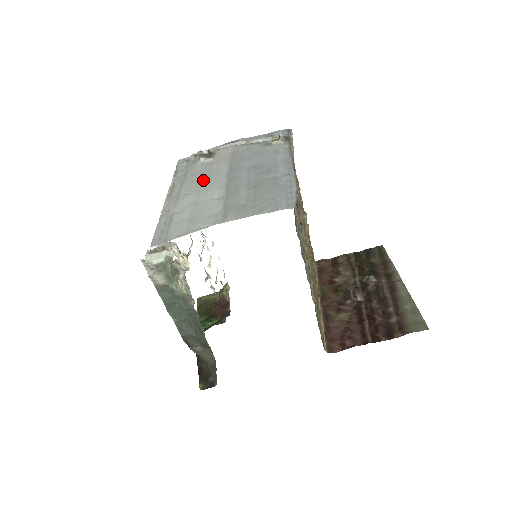
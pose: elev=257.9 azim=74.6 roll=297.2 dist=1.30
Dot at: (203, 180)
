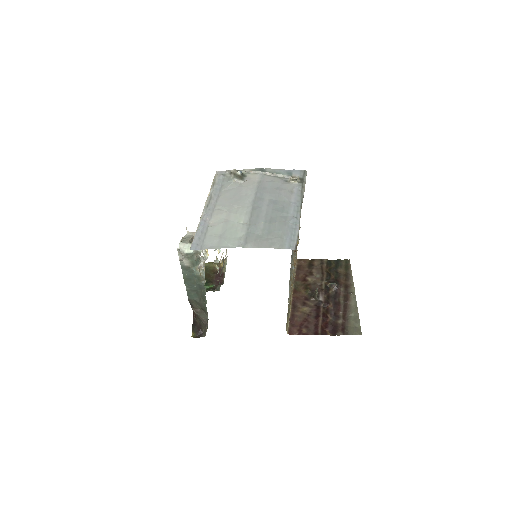
Dot at: (234, 201)
